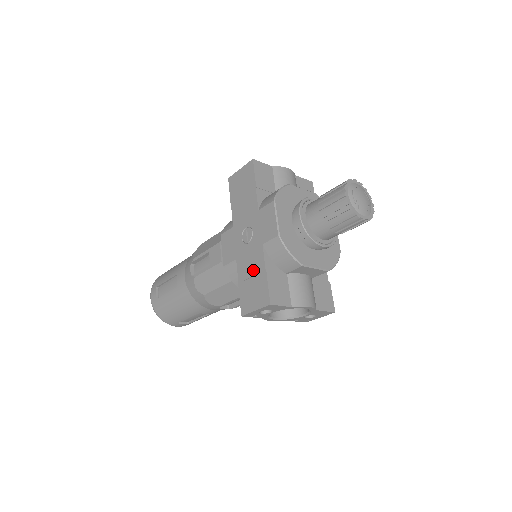
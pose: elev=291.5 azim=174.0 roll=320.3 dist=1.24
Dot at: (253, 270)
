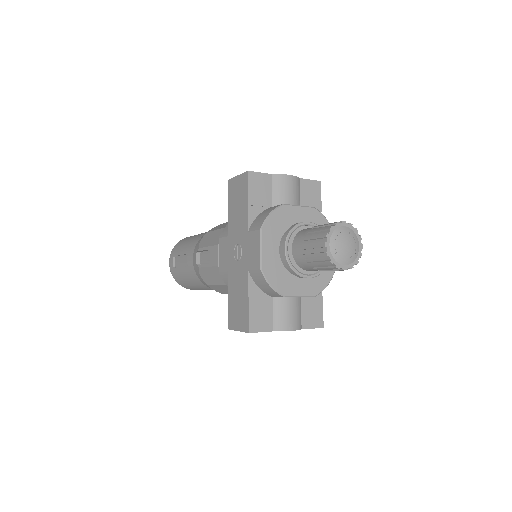
Dot at: (239, 291)
